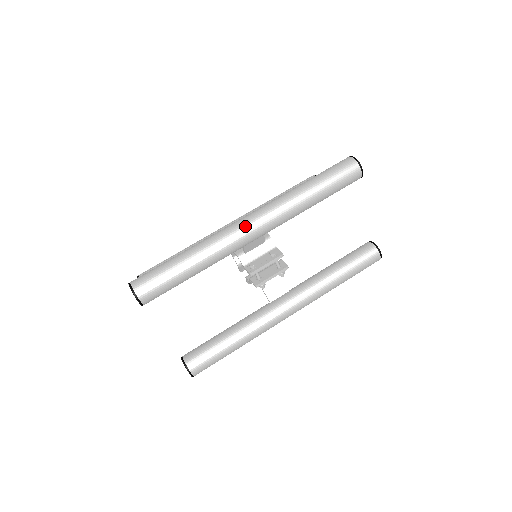
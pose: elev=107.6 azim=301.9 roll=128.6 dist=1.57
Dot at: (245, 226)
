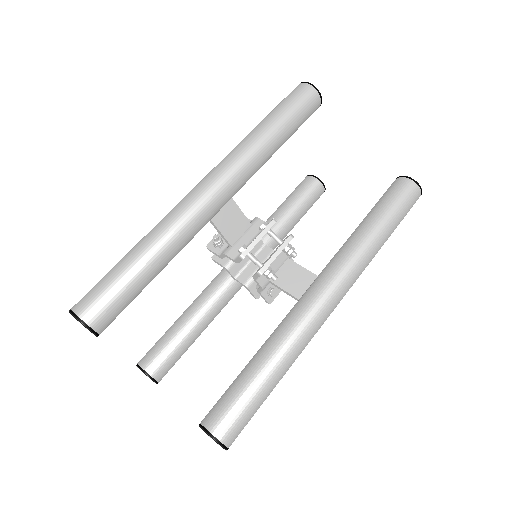
Dot at: (196, 188)
